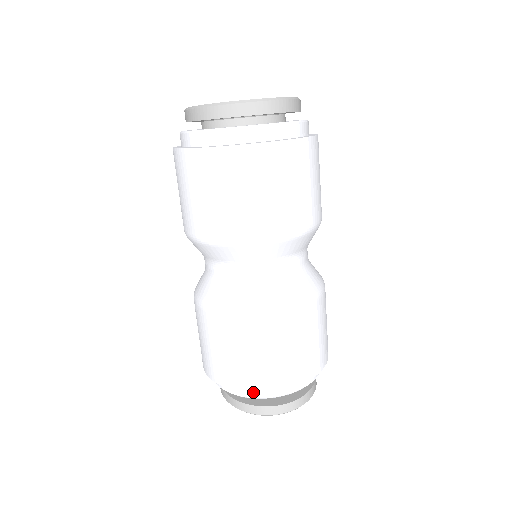
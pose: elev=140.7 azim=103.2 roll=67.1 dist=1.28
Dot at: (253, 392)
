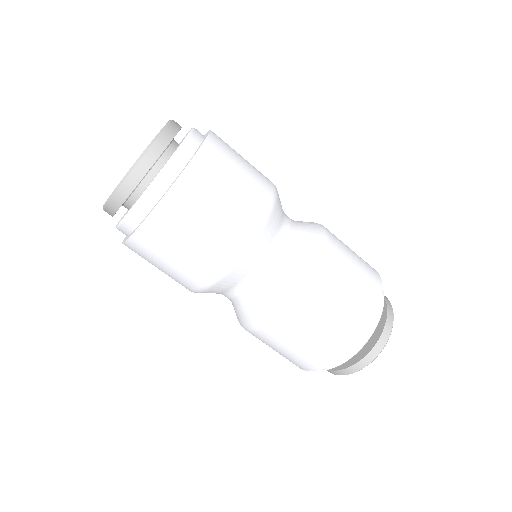
Dot at: occluded
